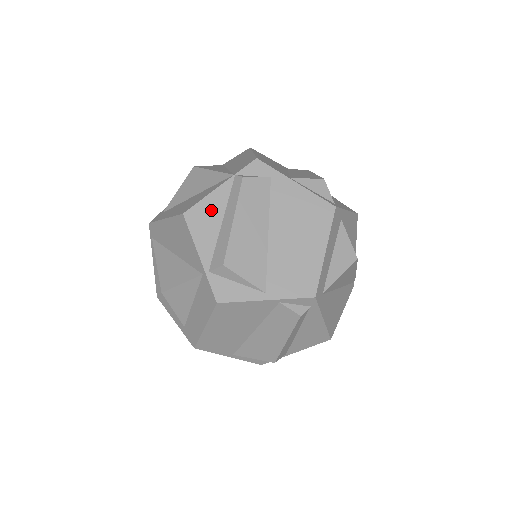
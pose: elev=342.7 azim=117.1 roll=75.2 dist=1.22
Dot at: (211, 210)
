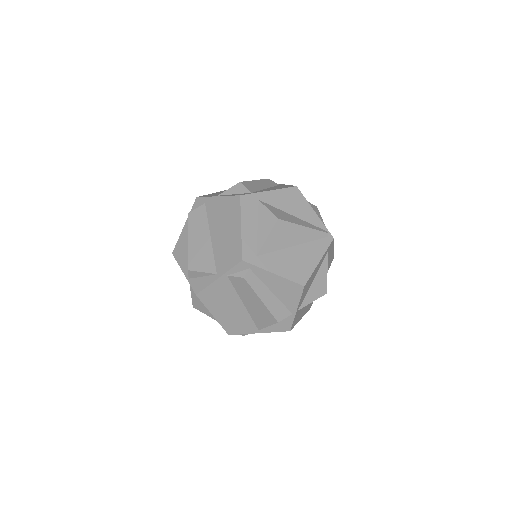
Dot at: (183, 243)
